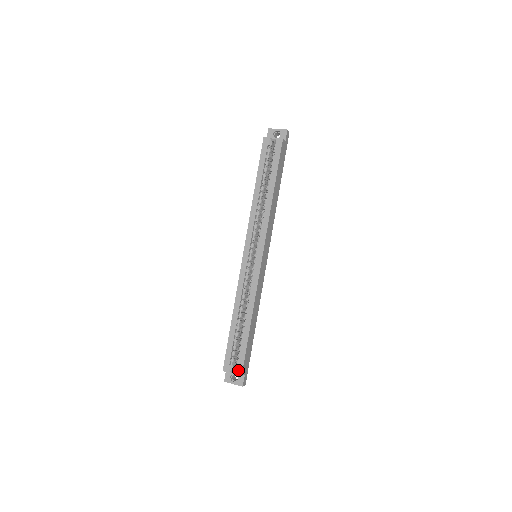
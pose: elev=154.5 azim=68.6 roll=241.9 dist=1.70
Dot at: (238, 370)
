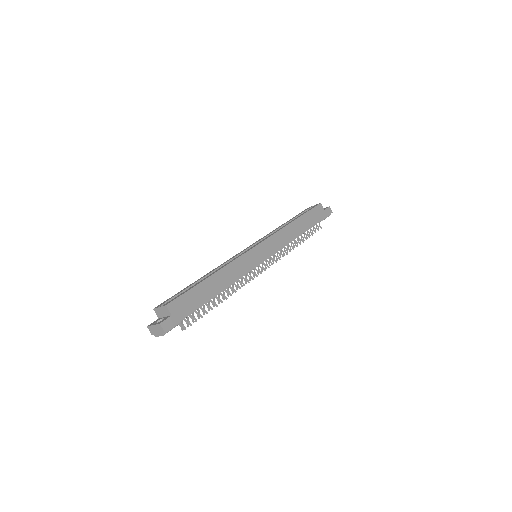
Dot at: (168, 303)
